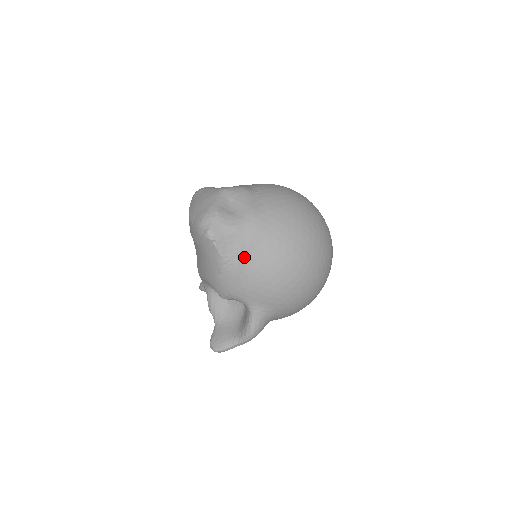
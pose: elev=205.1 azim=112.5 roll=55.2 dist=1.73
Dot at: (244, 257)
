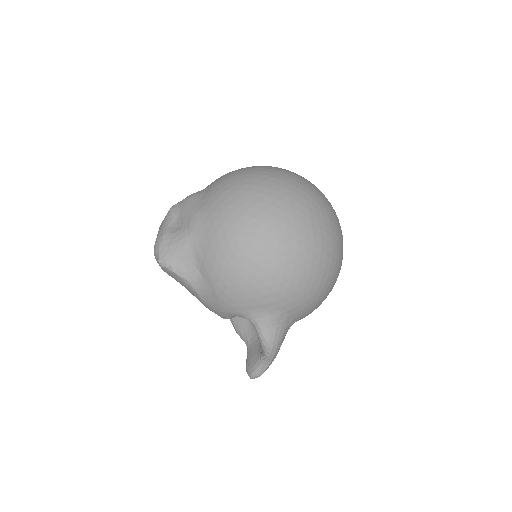
Dot at: (204, 269)
